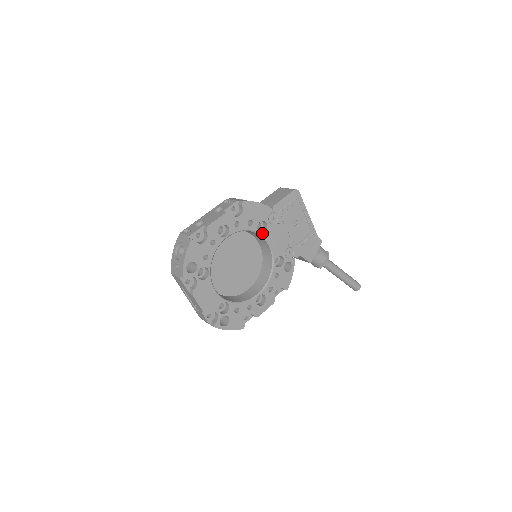
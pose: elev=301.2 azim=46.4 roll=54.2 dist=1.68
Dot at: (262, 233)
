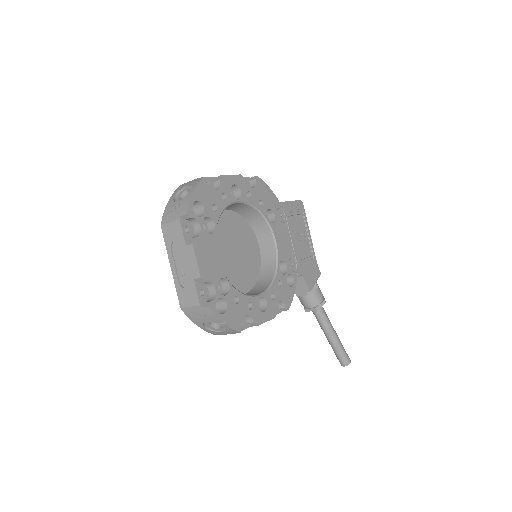
Dot at: (270, 223)
